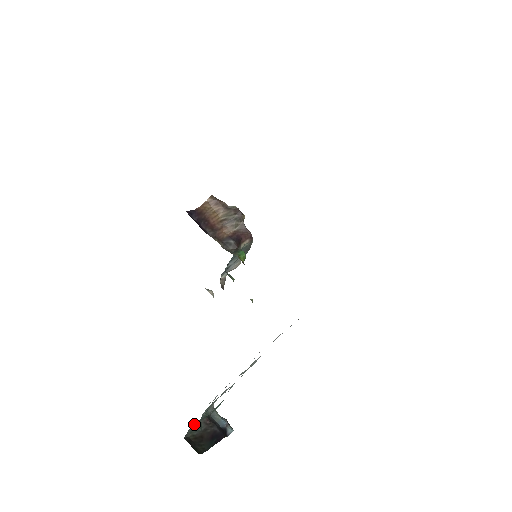
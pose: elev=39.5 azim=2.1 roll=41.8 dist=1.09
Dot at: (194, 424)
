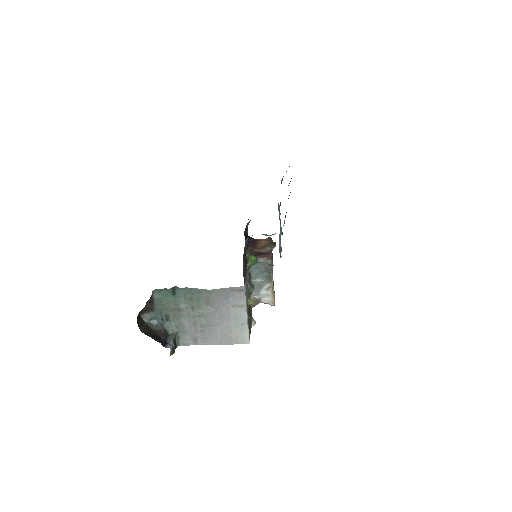
Dot at: (151, 313)
